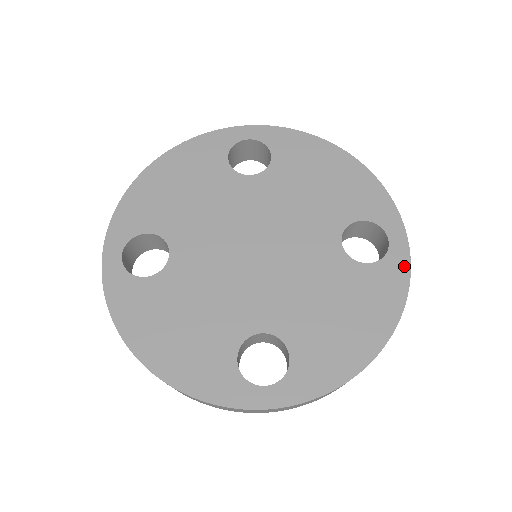
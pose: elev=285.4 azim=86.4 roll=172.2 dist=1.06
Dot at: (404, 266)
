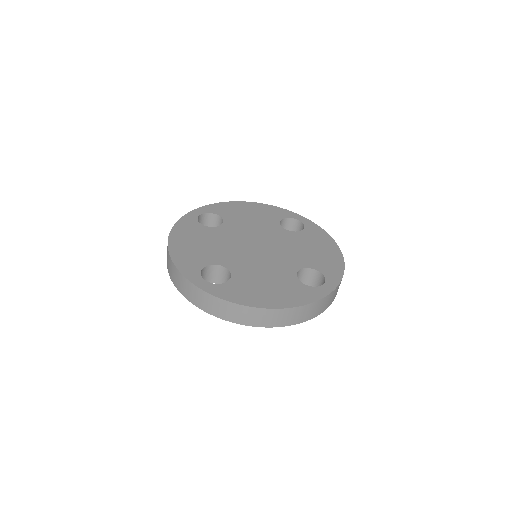
Dot at: (314, 225)
